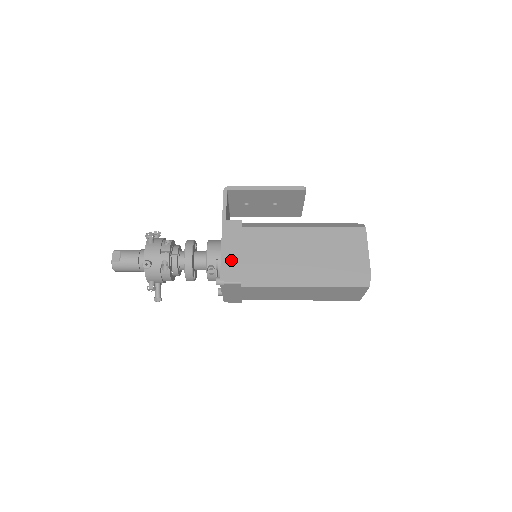
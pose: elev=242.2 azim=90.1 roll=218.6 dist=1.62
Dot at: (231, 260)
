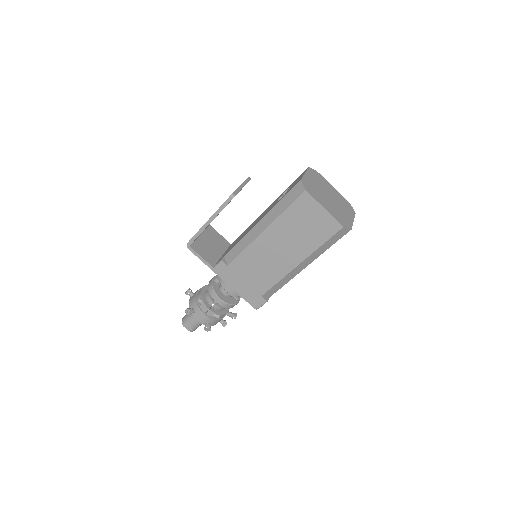
Dot at: (246, 292)
